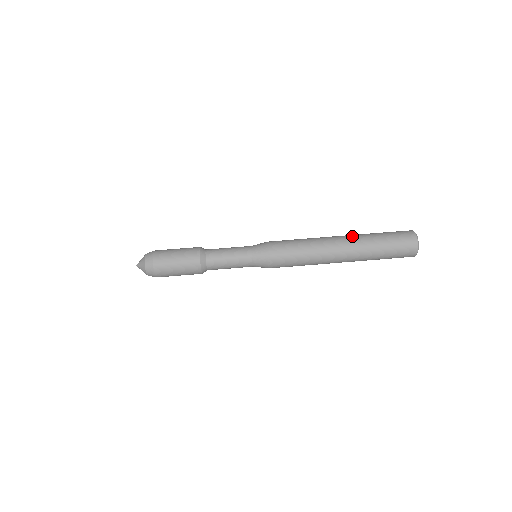
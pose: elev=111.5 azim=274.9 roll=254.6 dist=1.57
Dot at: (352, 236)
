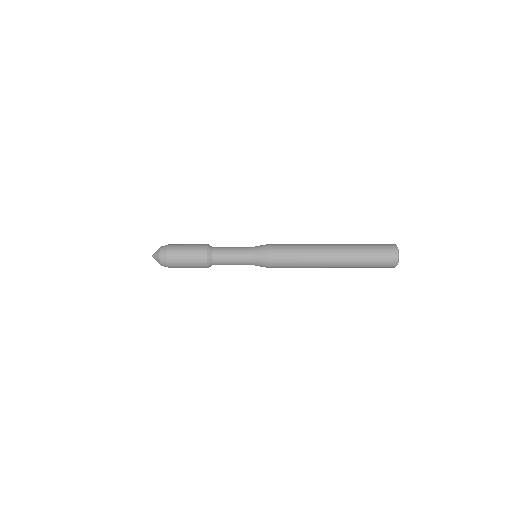
Dot at: (340, 244)
